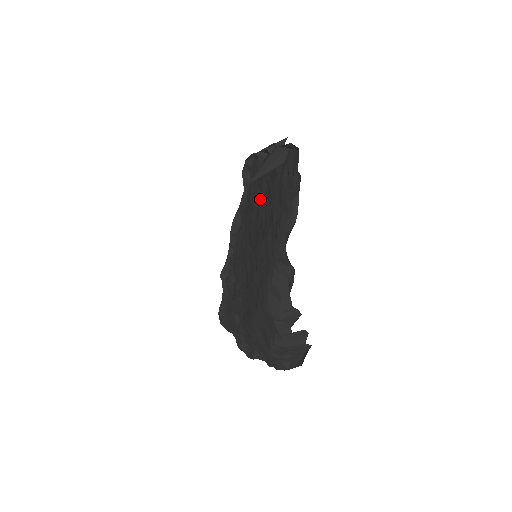
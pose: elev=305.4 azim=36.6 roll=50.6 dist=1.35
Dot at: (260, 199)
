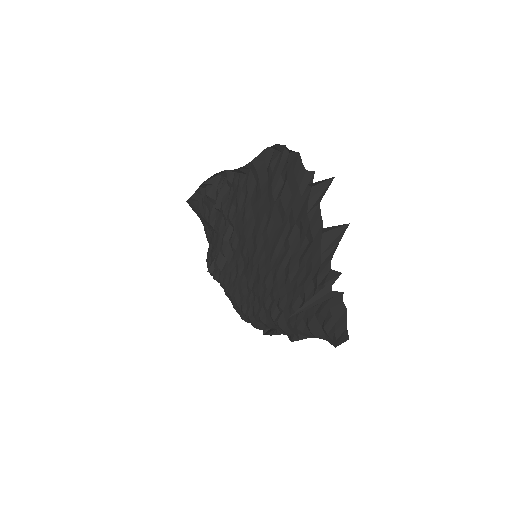
Dot at: (285, 228)
